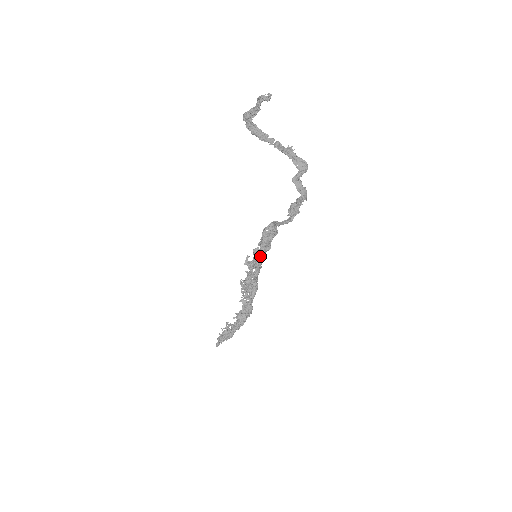
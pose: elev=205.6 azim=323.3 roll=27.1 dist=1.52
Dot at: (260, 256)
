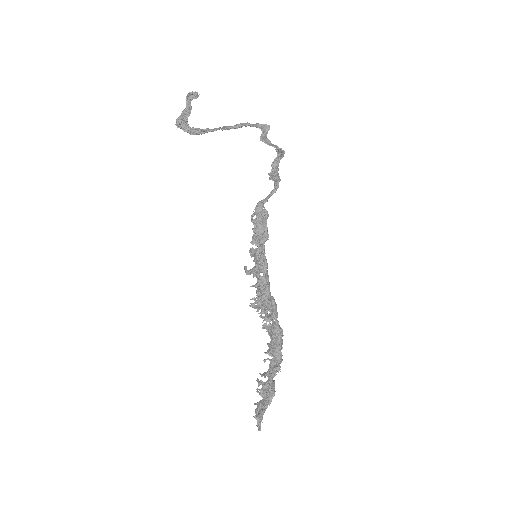
Dot at: (262, 249)
